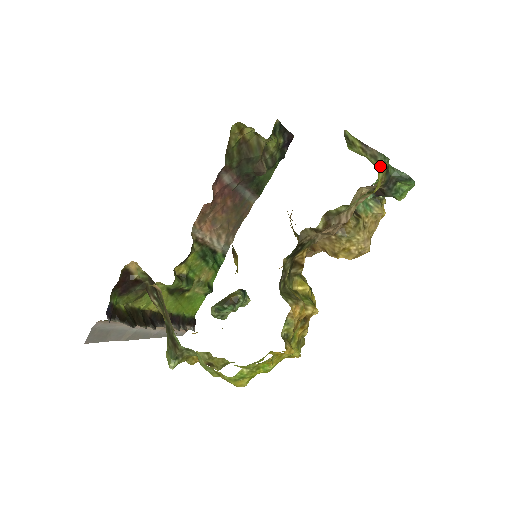
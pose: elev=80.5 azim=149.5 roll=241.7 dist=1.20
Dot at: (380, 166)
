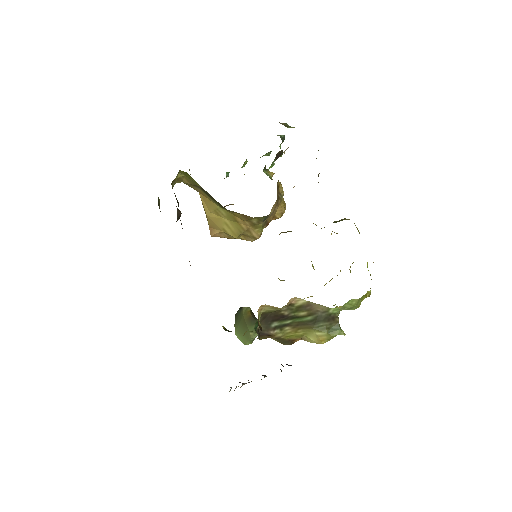
Dot at: occluded
